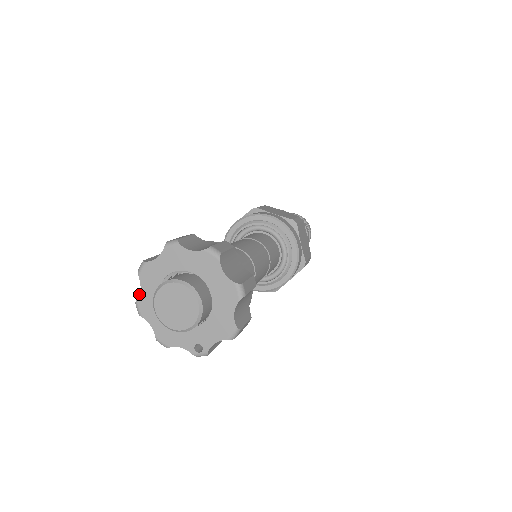
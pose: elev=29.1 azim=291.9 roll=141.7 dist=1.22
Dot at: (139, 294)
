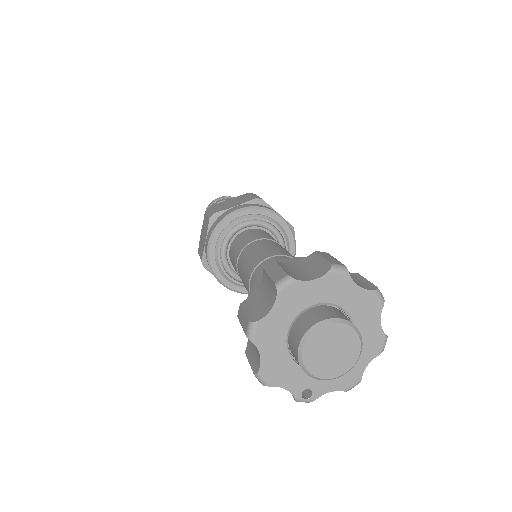
Dot at: (266, 315)
